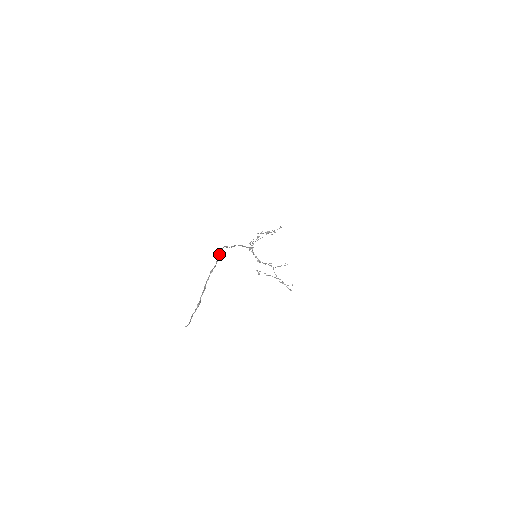
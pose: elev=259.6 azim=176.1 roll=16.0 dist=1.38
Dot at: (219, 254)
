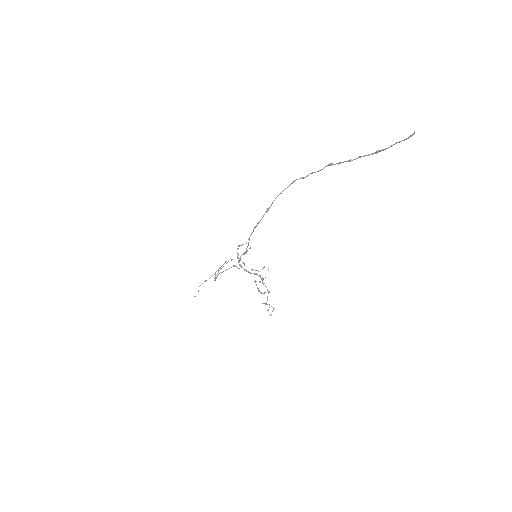
Dot at: (301, 177)
